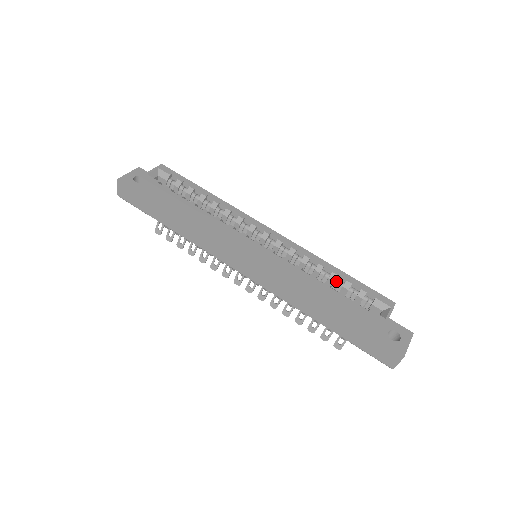
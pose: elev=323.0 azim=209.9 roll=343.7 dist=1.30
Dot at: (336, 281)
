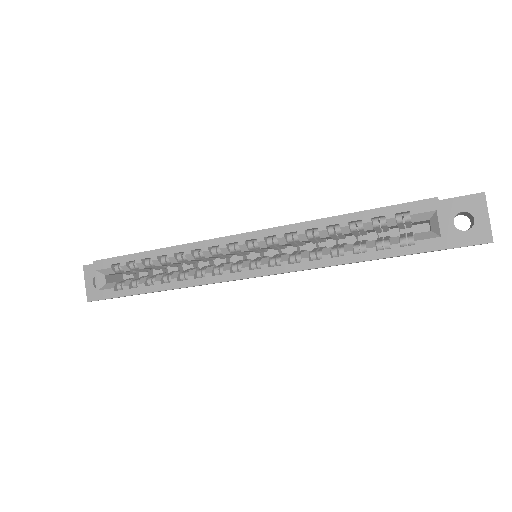
Dot at: (352, 230)
